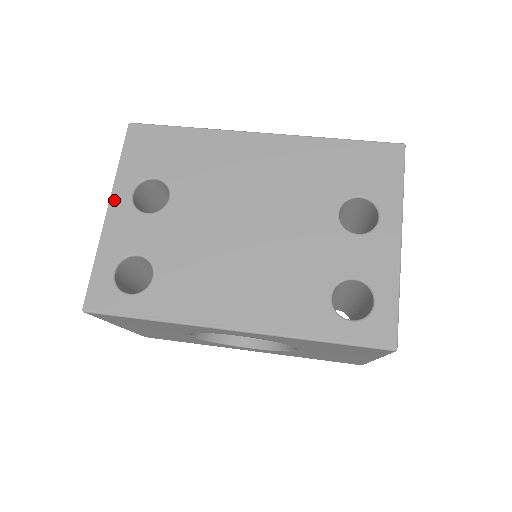
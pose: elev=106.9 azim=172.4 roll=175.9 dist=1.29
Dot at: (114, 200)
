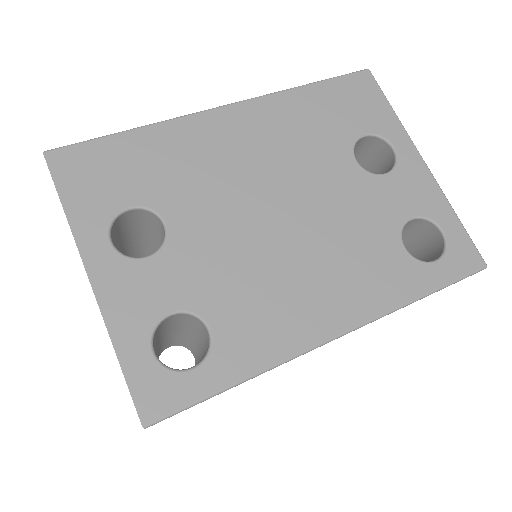
Dot at: (90, 261)
